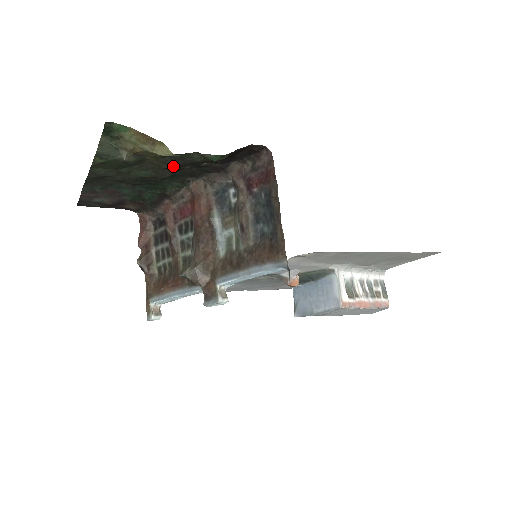
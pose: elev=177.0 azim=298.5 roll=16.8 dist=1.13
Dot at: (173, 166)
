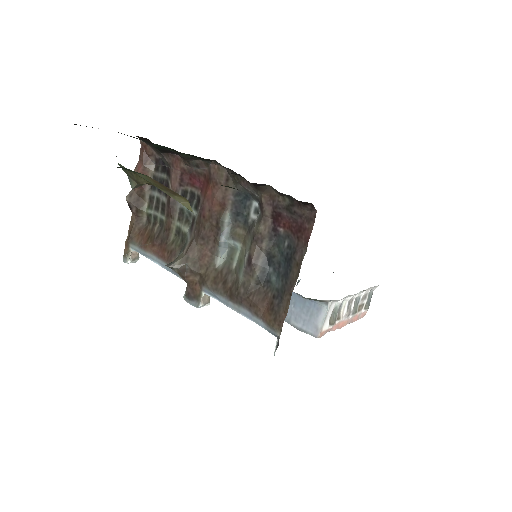
Dot at: occluded
